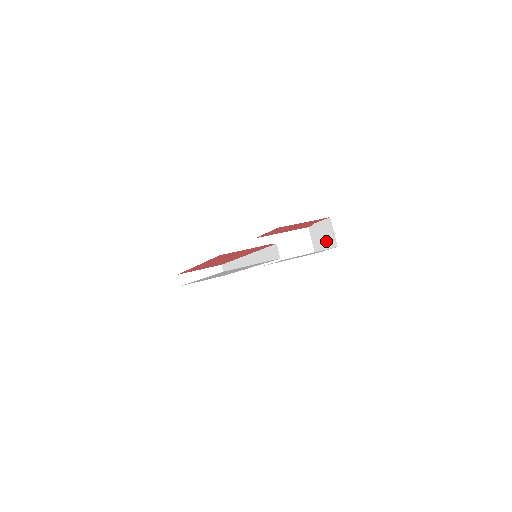
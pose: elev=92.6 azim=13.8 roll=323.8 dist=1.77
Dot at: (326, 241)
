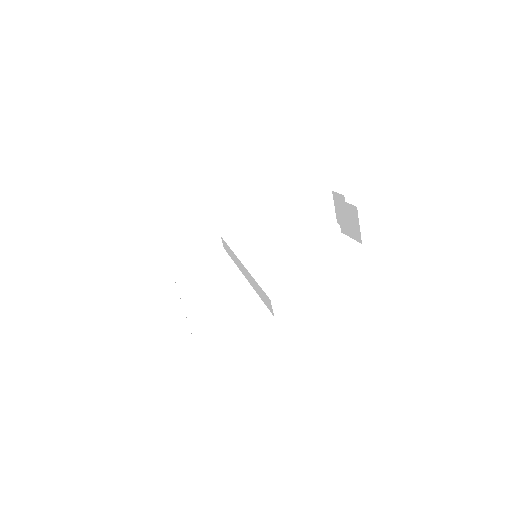
Dot at: (349, 228)
